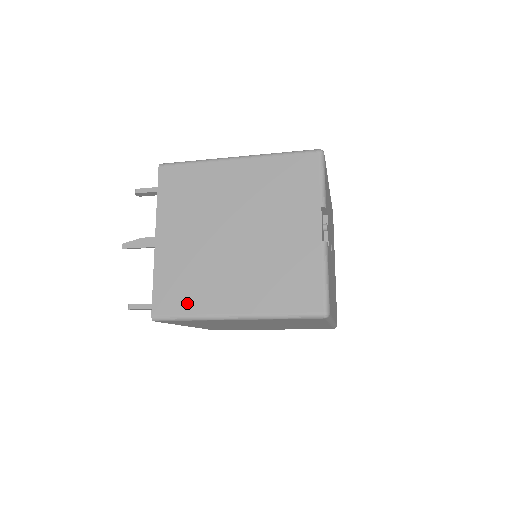
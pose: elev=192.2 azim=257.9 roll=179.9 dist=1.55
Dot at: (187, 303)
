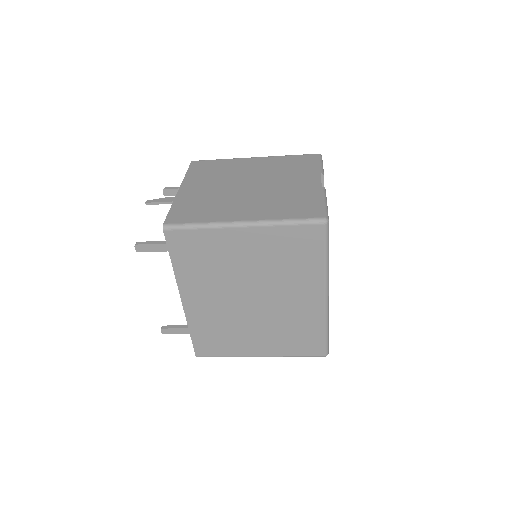
Dot at: (199, 216)
